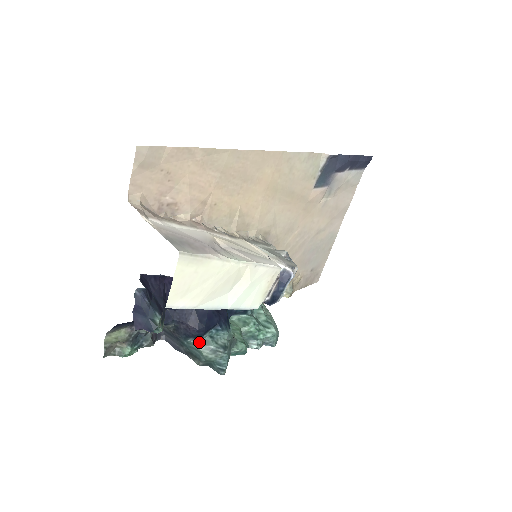
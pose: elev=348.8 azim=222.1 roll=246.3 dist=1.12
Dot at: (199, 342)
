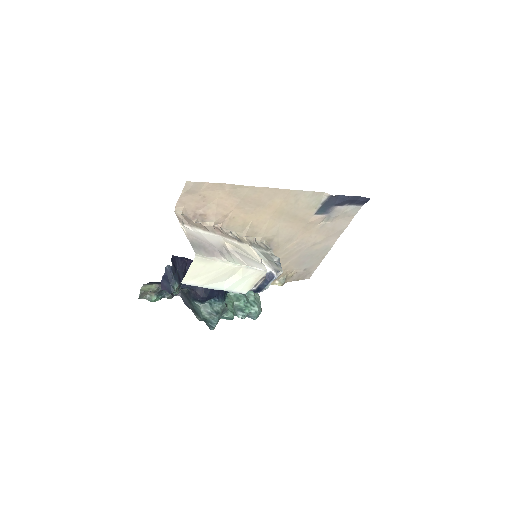
Dot at: (201, 305)
